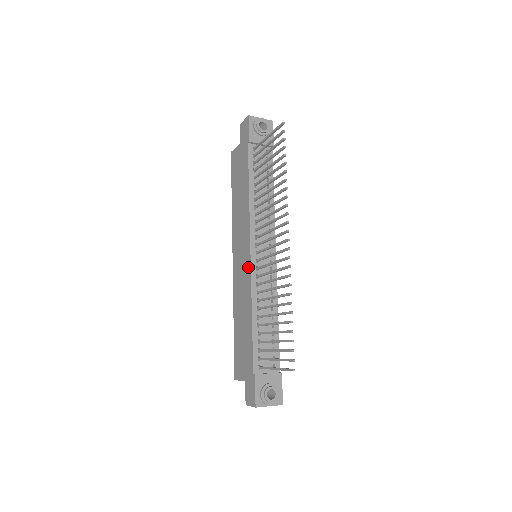
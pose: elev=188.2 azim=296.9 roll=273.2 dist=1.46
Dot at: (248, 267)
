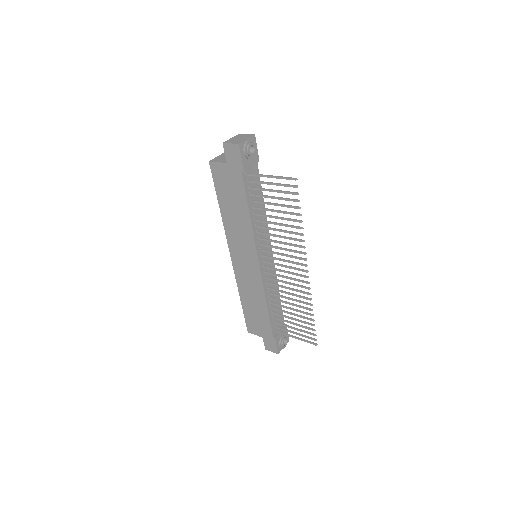
Dot at: (257, 272)
